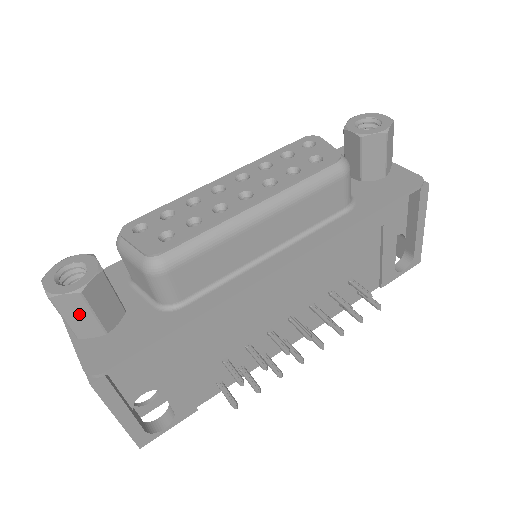
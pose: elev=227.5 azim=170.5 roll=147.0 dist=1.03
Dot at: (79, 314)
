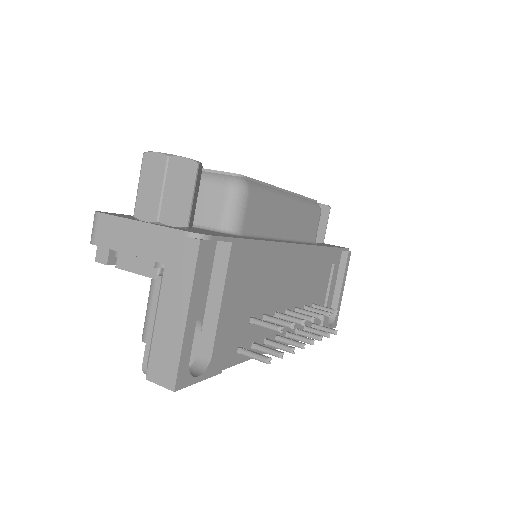
Dot at: (181, 188)
